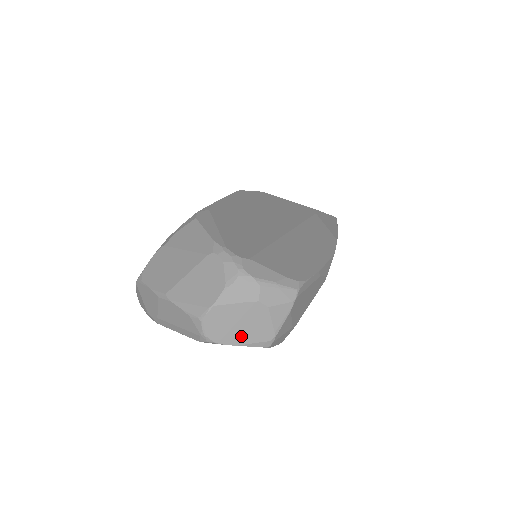
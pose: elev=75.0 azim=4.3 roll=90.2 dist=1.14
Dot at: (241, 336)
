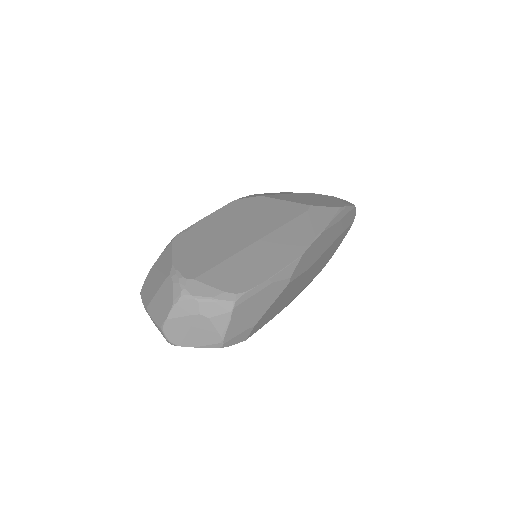
Dot at: (195, 340)
